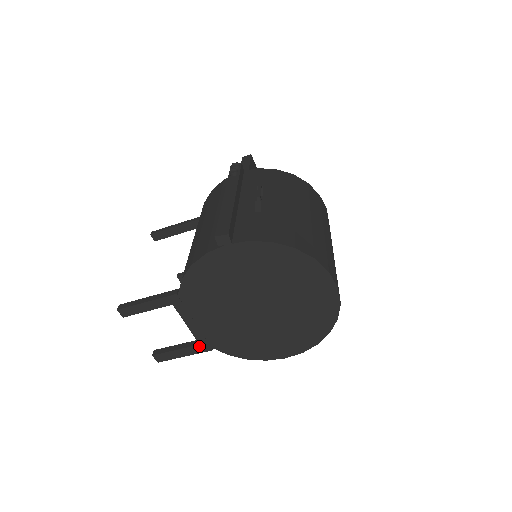
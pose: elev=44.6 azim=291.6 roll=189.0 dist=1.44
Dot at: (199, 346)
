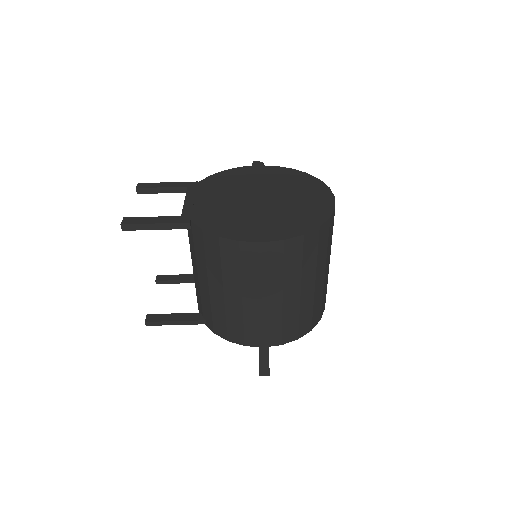
Dot at: (179, 217)
